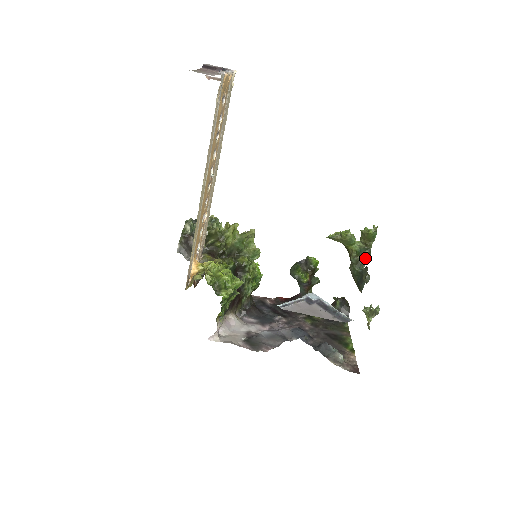
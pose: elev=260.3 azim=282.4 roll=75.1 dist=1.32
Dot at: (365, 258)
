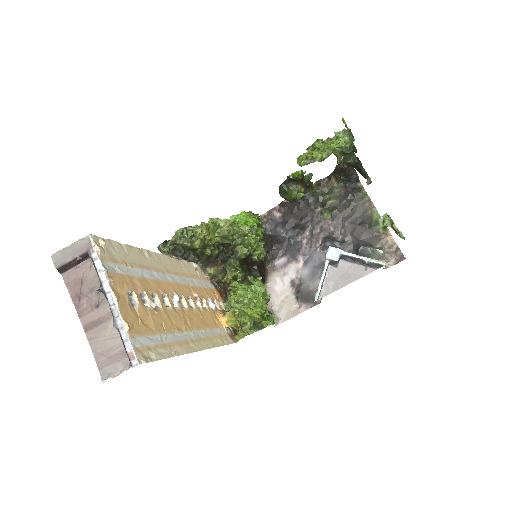
Dot at: occluded
